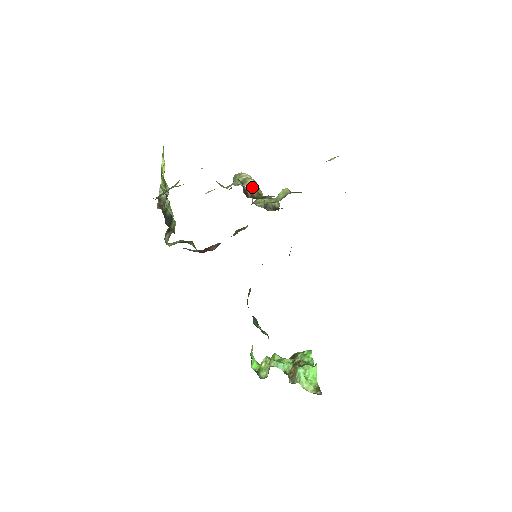
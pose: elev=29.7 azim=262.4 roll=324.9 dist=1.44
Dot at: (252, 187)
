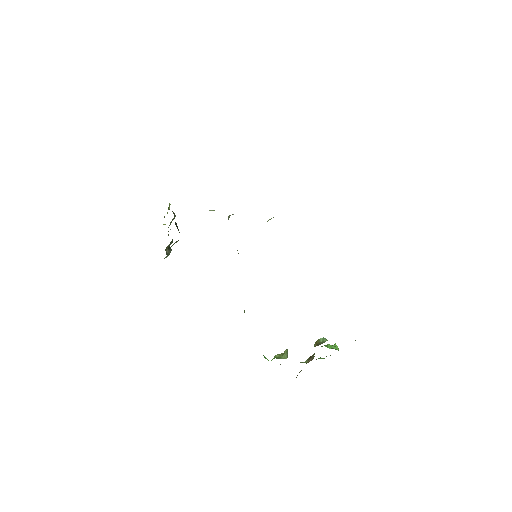
Dot at: occluded
